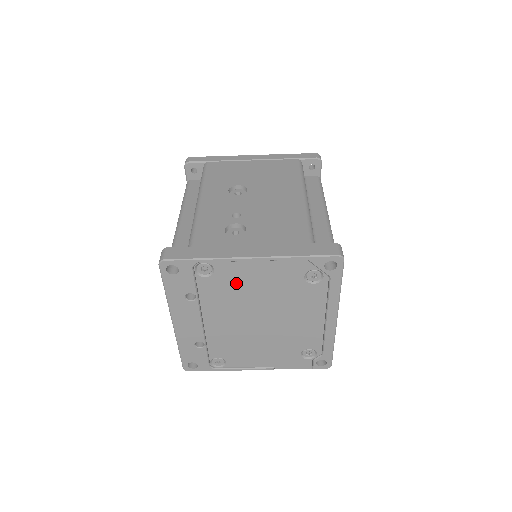
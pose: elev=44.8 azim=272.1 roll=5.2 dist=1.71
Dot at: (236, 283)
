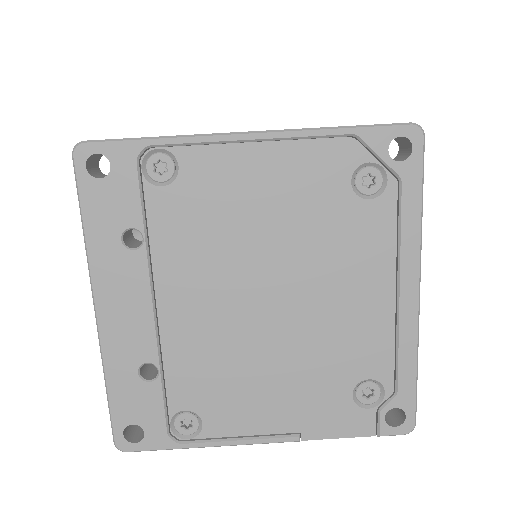
Dot at: (221, 201)
